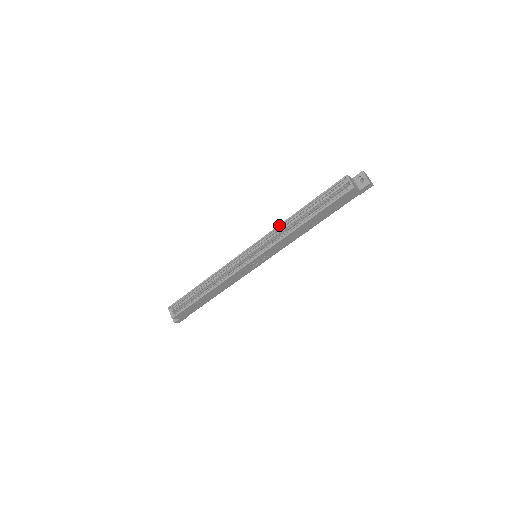
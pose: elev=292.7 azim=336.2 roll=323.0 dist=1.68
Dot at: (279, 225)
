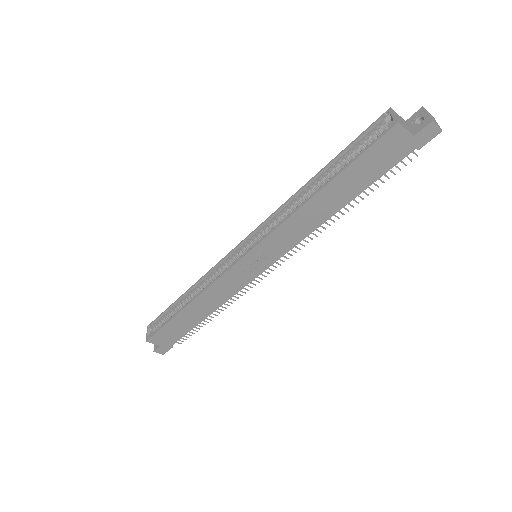
Dot at: occluded
